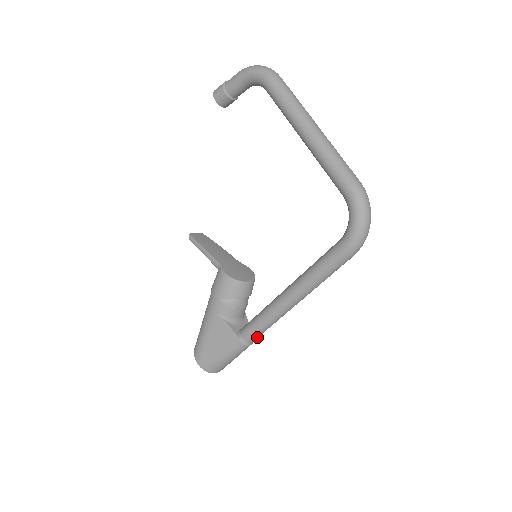
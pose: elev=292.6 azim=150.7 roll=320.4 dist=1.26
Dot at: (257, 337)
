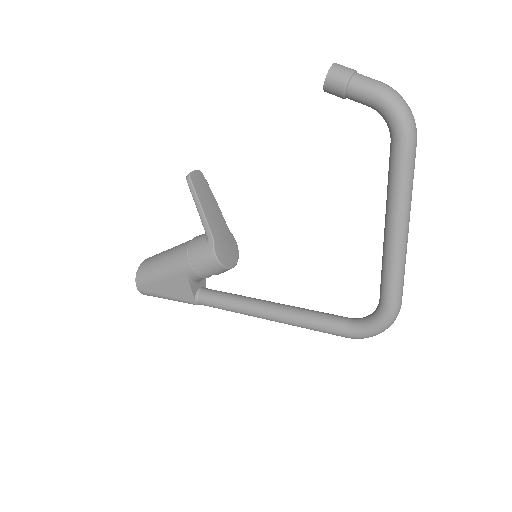
Dot at: occluded
